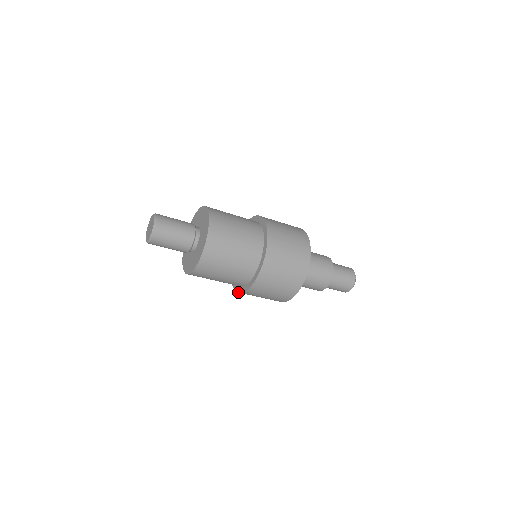
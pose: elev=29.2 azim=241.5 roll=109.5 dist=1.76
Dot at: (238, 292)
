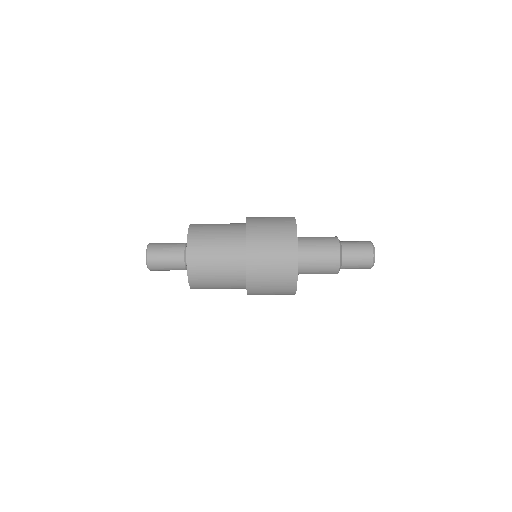
Dot at: occluded
